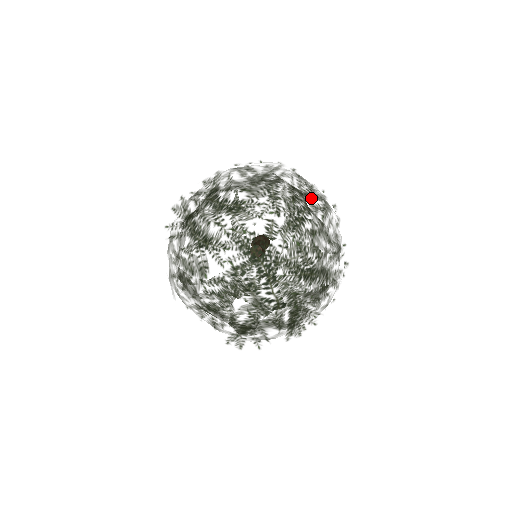
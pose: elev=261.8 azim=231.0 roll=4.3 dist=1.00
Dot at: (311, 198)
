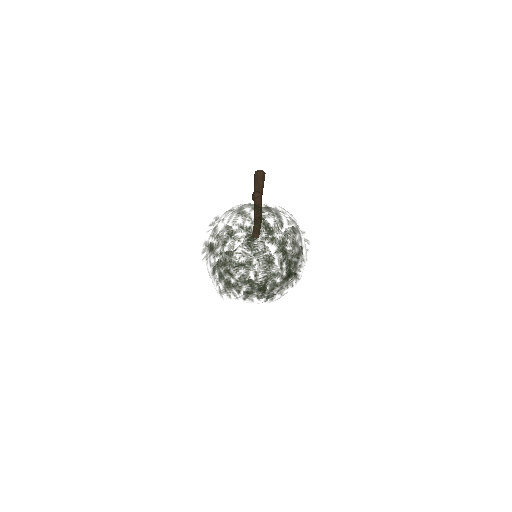
Dot at: (274, 246)
